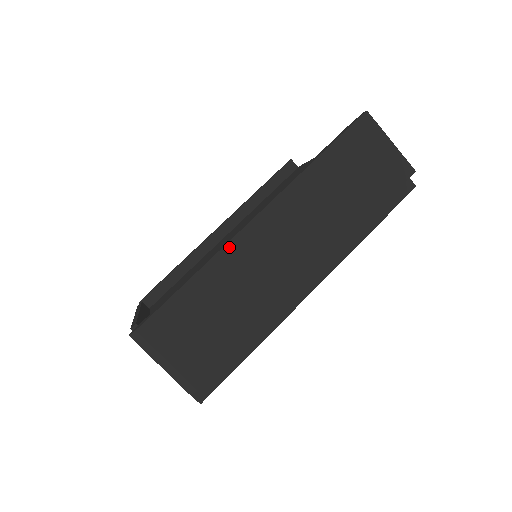
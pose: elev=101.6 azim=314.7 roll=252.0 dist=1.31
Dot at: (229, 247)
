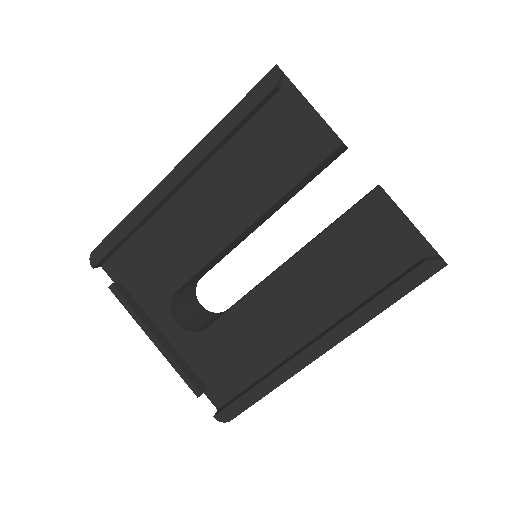
Dot at: (300, 370)
